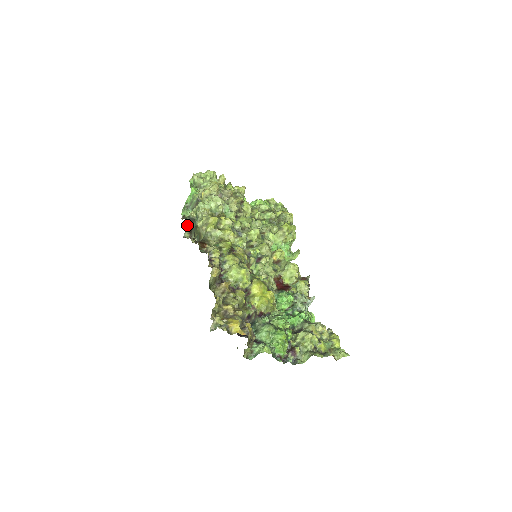
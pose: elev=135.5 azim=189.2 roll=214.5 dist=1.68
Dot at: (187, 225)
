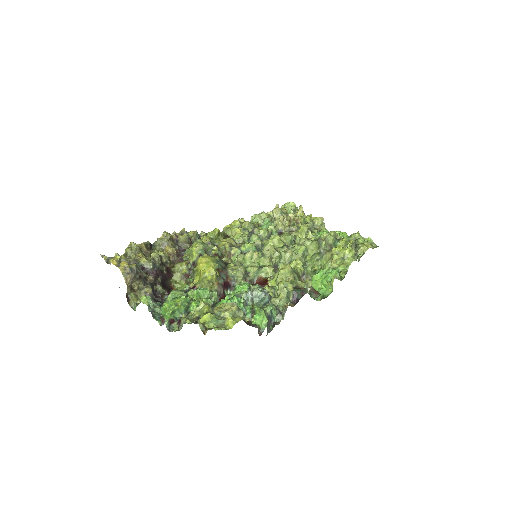
Dot at: occluded
